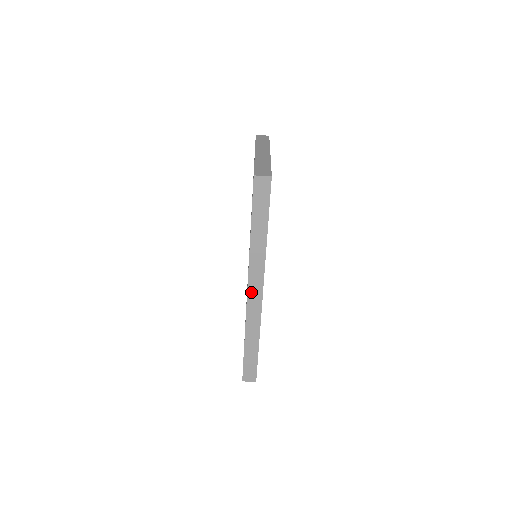
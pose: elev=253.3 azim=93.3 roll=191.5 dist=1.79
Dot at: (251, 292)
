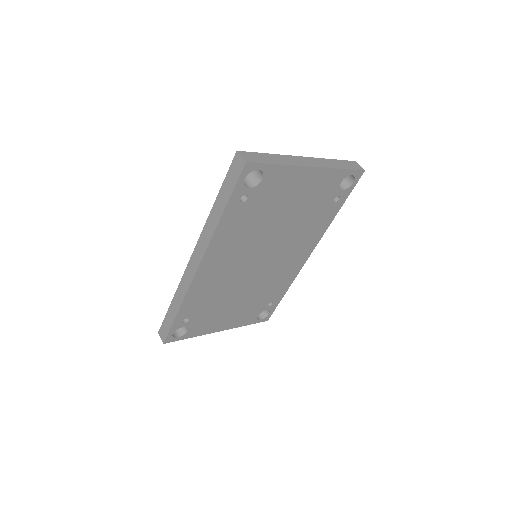
Dot at: (193, 259)
